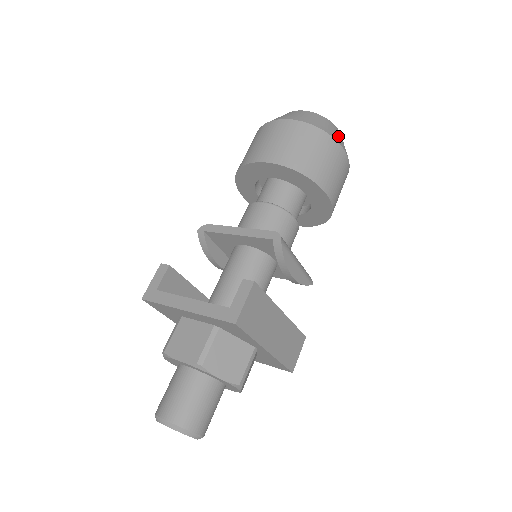
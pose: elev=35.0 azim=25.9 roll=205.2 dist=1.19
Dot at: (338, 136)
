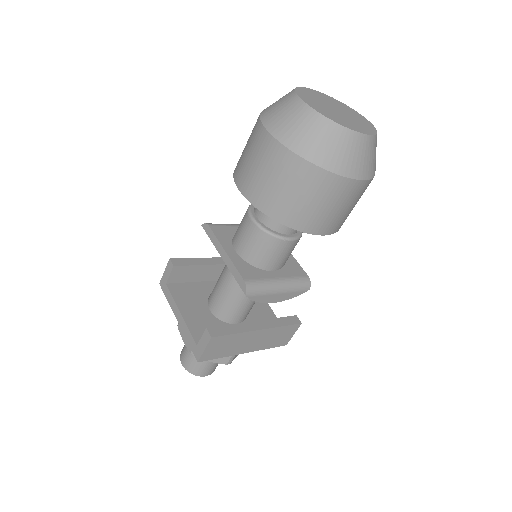
Dot at: (346, 155)
